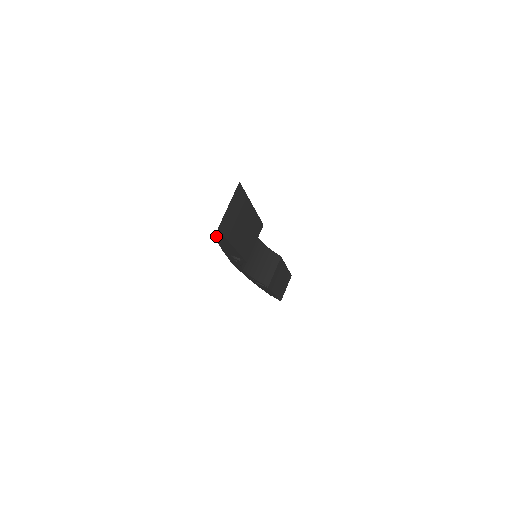
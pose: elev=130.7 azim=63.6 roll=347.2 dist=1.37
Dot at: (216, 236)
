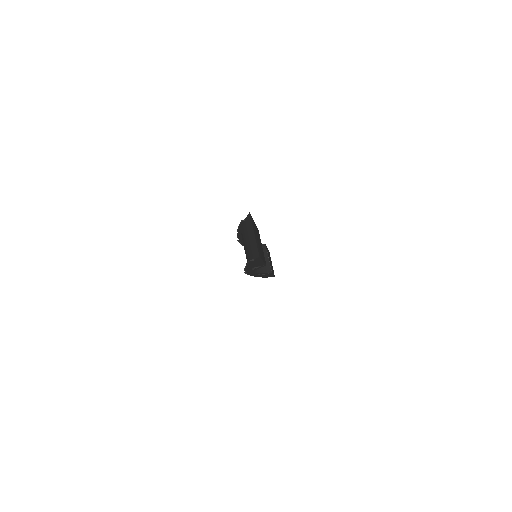
Dot at: (250, 262)
